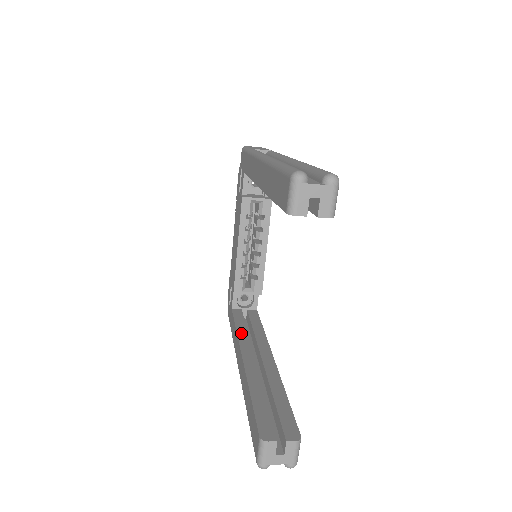
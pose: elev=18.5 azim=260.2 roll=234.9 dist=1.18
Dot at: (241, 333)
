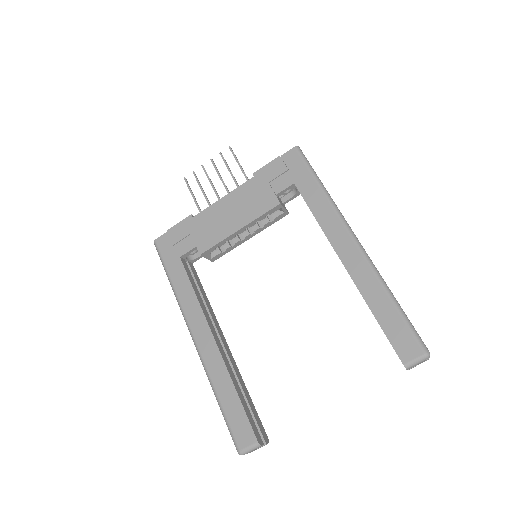
Dot at: (201, 303)
